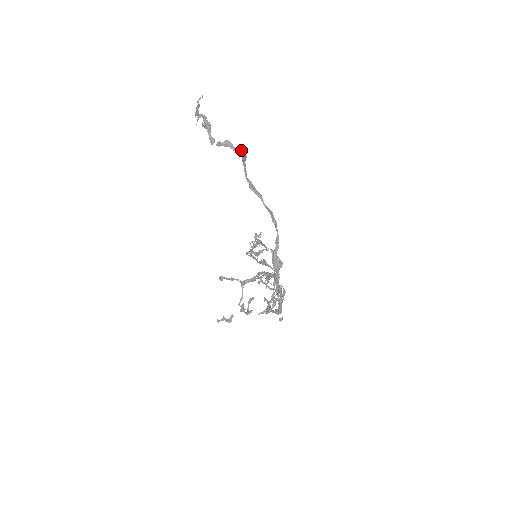
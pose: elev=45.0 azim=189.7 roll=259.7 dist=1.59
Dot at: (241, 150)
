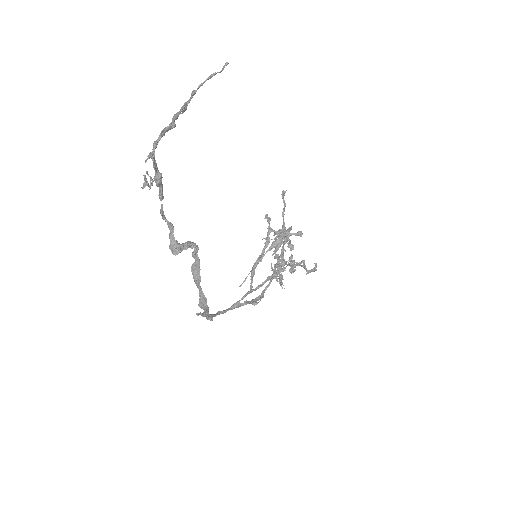
Dot at: (175, 244)
